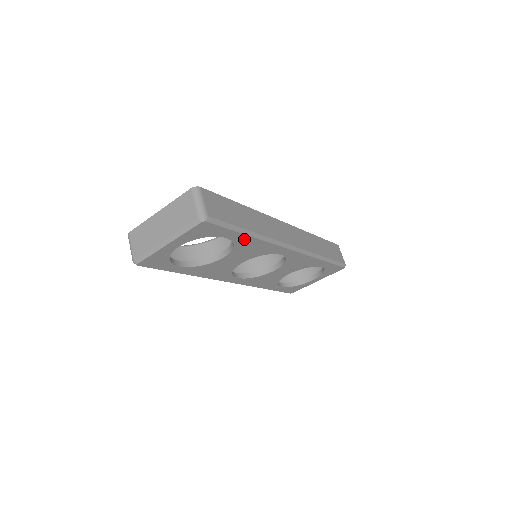
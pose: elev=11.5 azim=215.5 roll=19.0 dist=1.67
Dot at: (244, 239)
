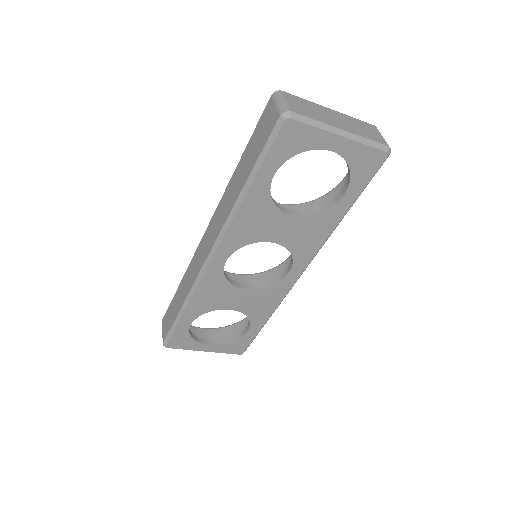
Dot at: (336, 214)
